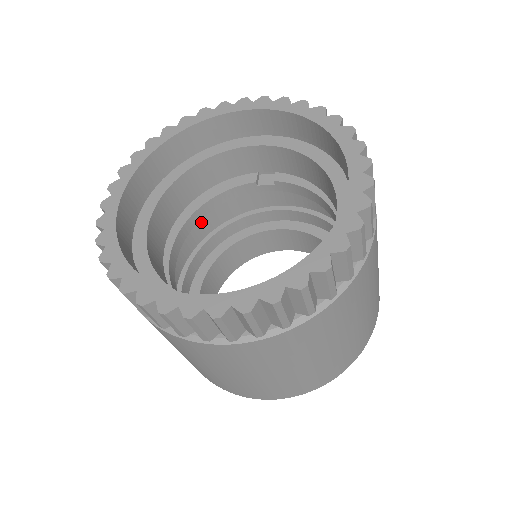
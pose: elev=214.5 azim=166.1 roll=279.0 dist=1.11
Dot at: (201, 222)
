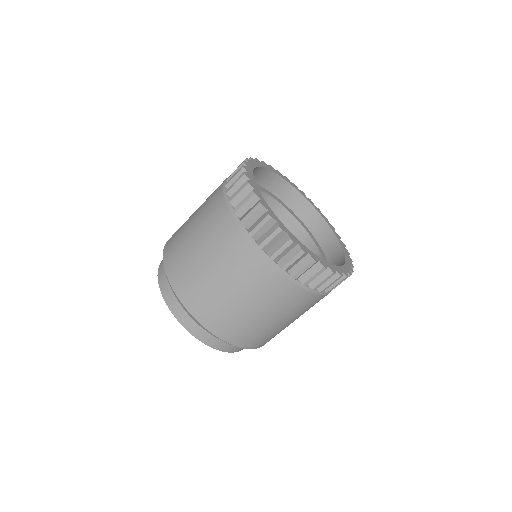
Dot at: occluded
